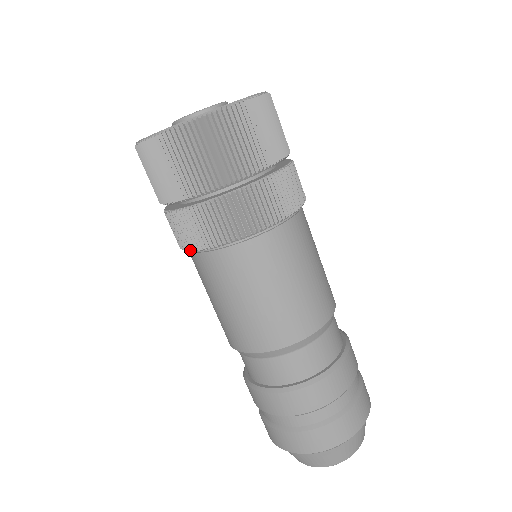
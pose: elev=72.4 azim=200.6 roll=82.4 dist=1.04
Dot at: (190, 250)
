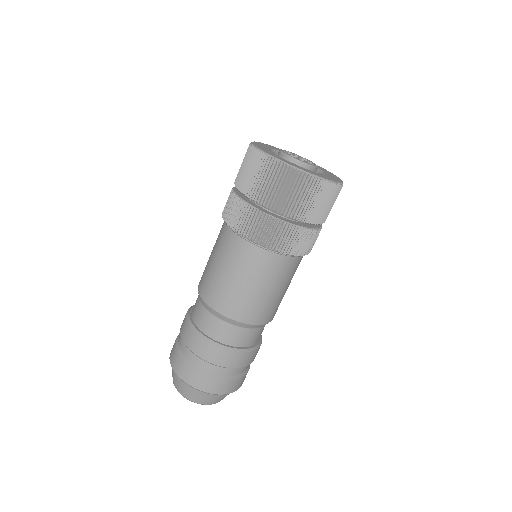
Dot at: (223, 217)
